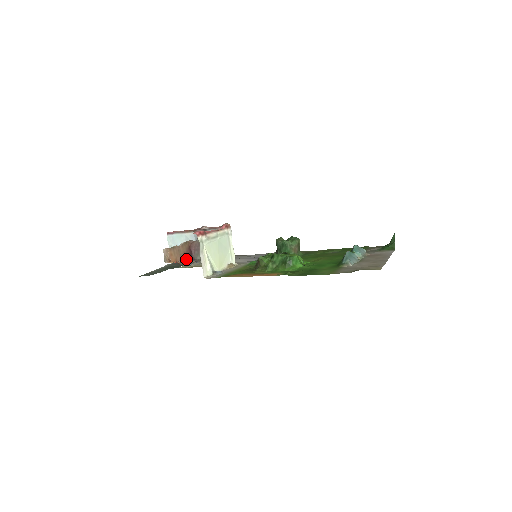
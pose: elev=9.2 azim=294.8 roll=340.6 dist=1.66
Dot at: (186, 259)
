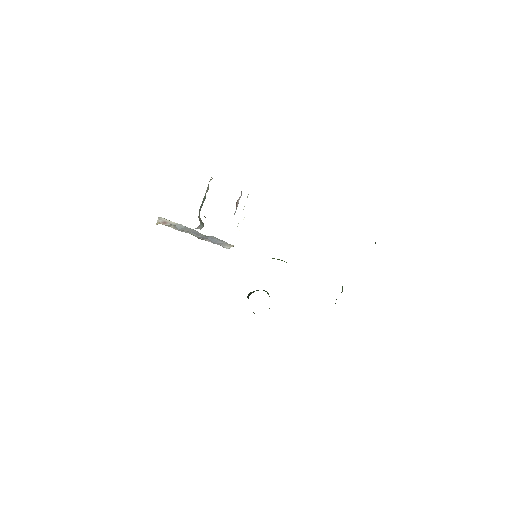
Dot at: occluded
